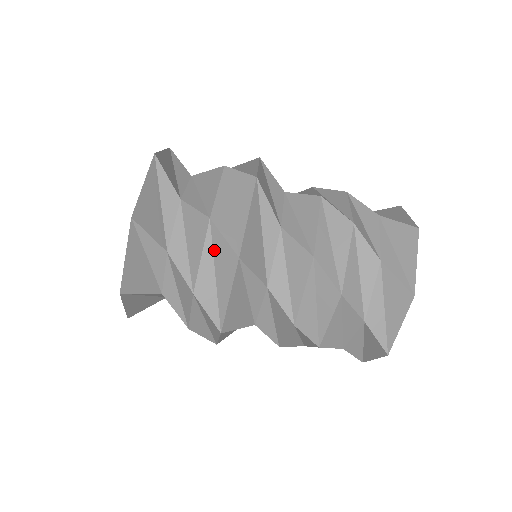
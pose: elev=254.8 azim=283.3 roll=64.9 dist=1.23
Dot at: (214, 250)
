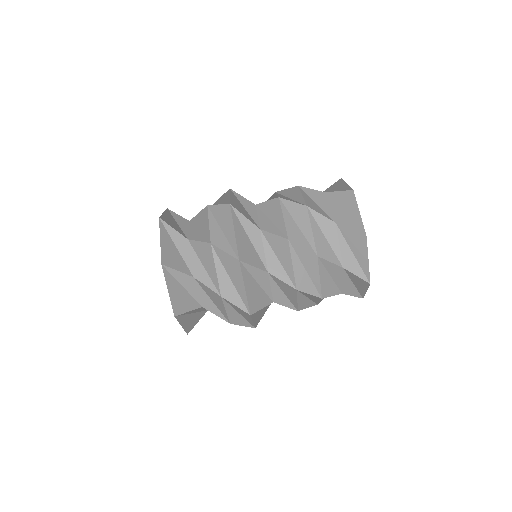
Dot at: (216, 218)
